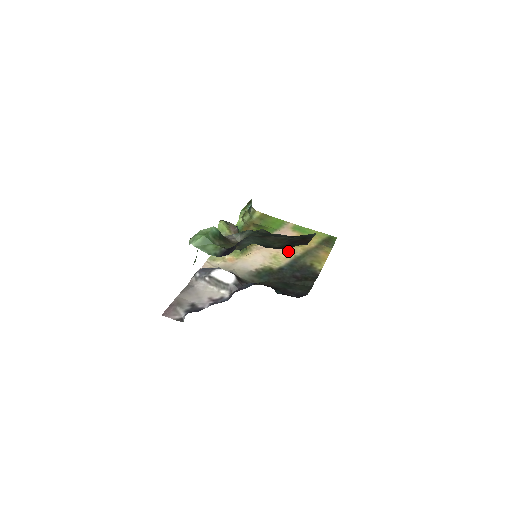
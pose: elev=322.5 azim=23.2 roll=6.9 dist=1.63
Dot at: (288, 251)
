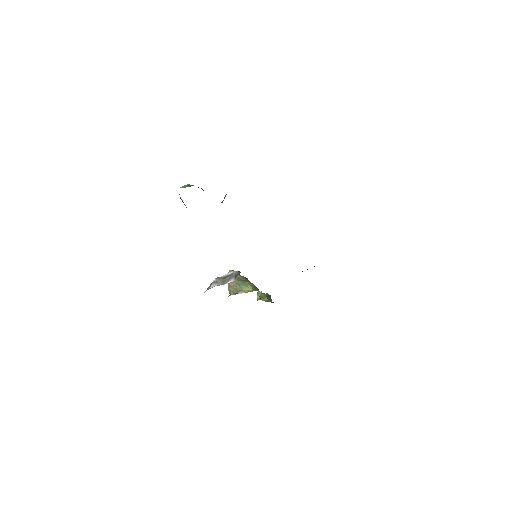
Dot at: occluded
